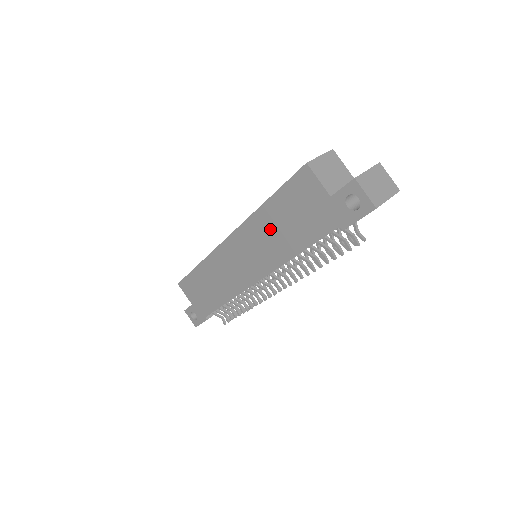
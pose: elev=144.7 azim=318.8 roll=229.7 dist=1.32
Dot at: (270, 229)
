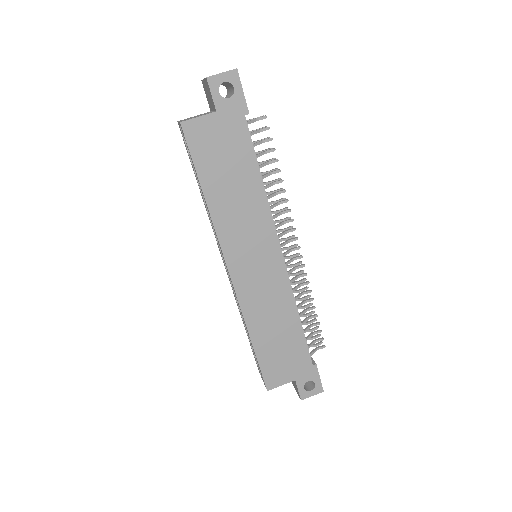
Dot at: (231, 203)
